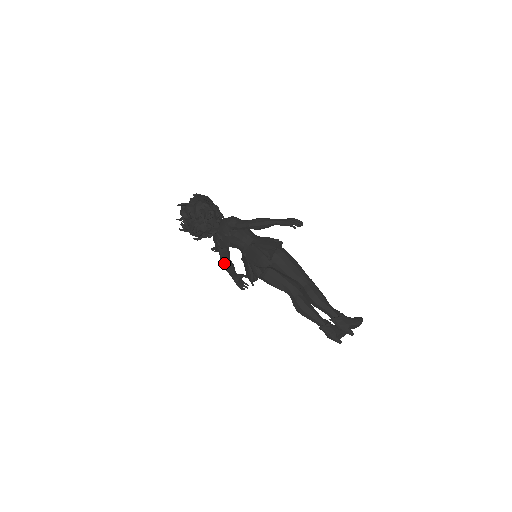
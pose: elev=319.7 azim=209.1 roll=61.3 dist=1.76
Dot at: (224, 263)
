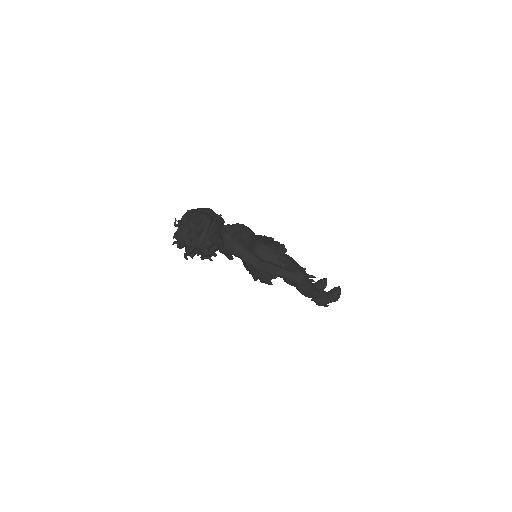
Dot at: occluded
